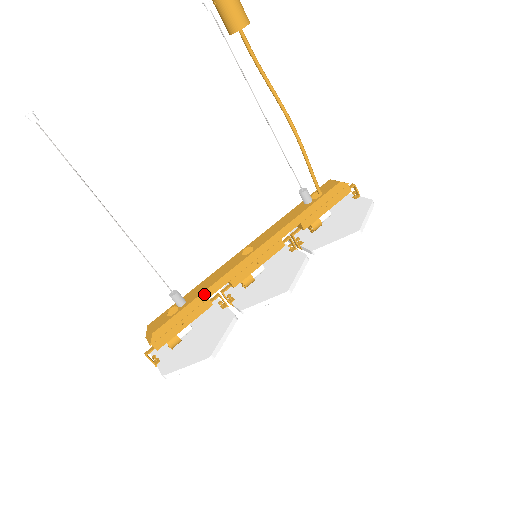
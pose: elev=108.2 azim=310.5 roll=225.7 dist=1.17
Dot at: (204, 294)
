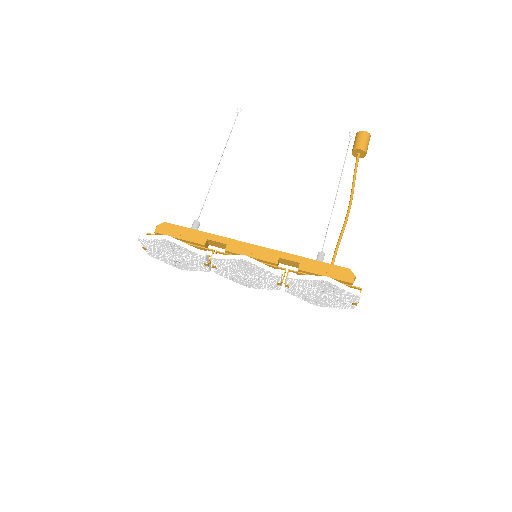
Dot at: (208, 235)
